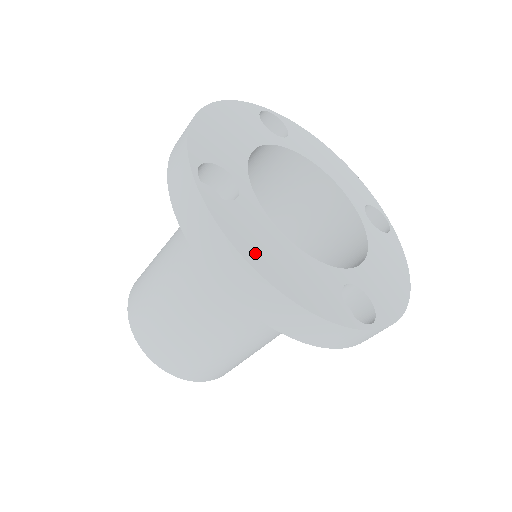
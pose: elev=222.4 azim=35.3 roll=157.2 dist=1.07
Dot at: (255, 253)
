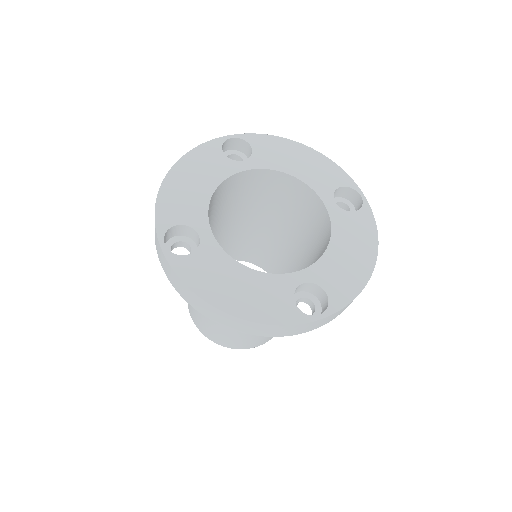
Dot at: (212, 291)
